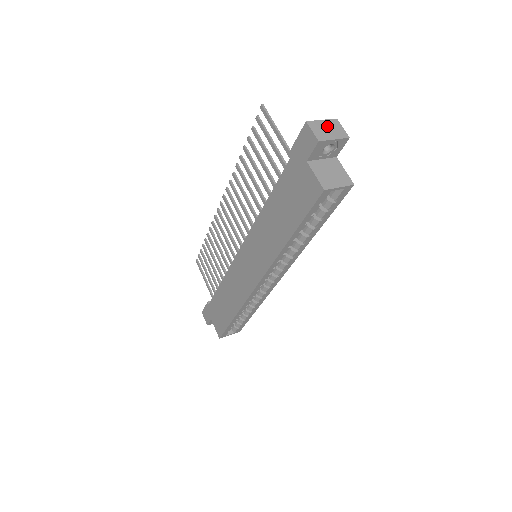
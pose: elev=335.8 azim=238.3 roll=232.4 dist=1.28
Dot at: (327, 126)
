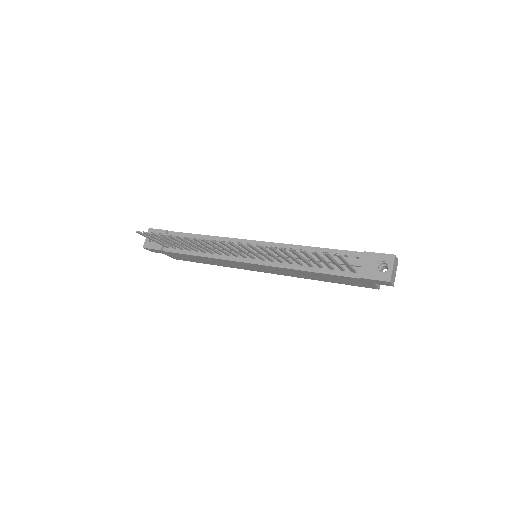
Dot at: (394, 269)
